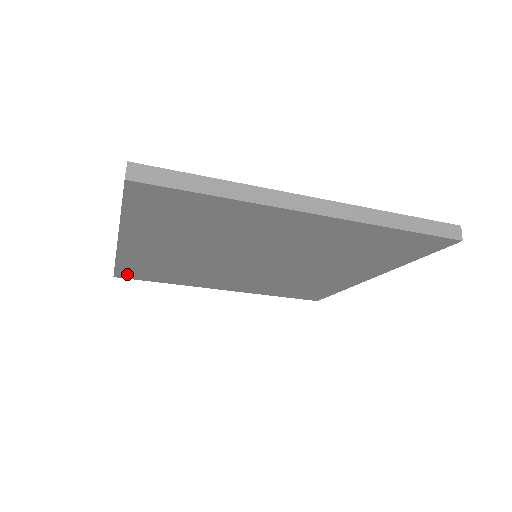
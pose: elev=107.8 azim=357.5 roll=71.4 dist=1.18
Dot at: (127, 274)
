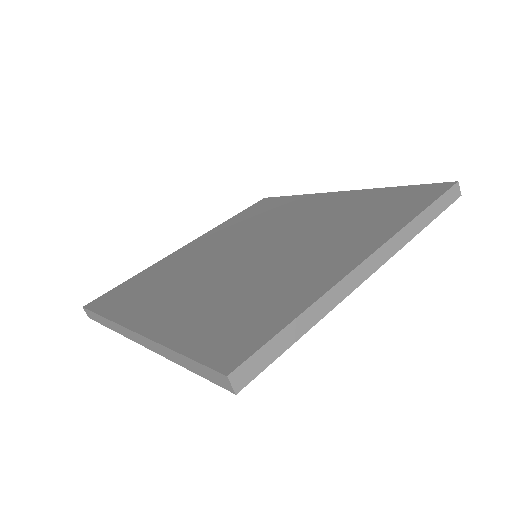
Dot at: occluded
